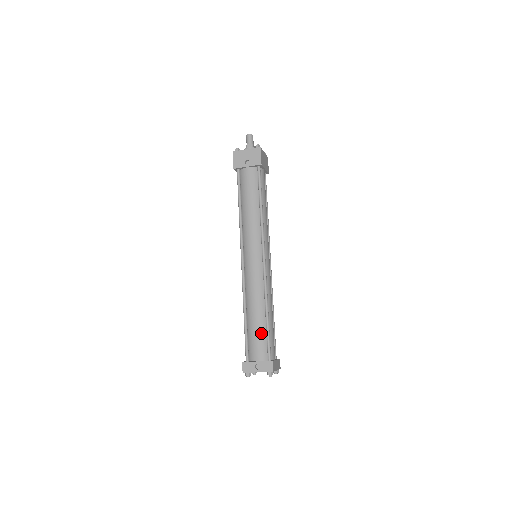
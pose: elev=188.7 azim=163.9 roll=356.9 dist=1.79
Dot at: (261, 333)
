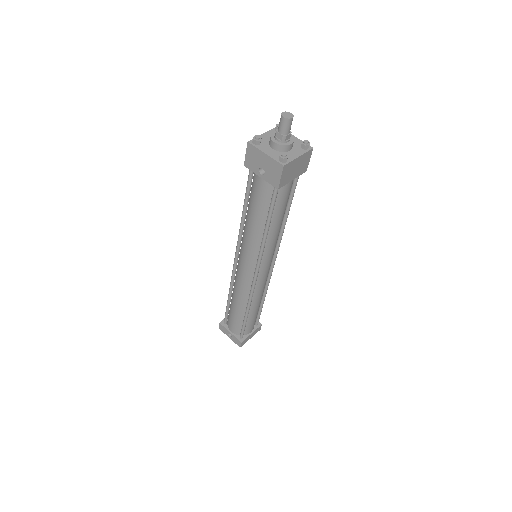
Dot at: (238, 320)
